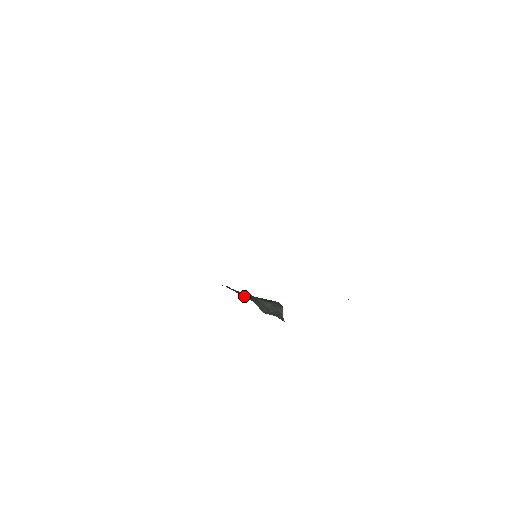
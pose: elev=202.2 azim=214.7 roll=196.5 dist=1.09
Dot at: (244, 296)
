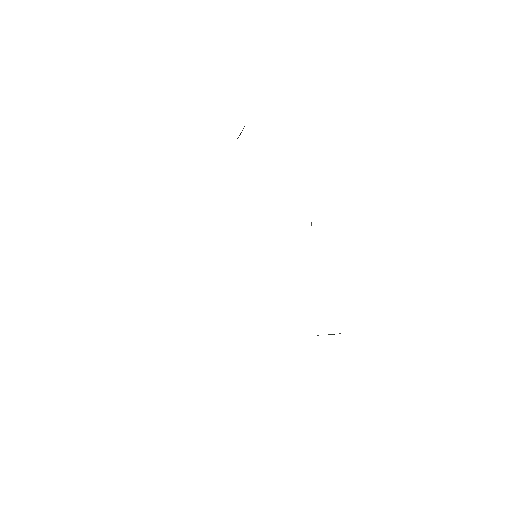
Dot at: occluded
